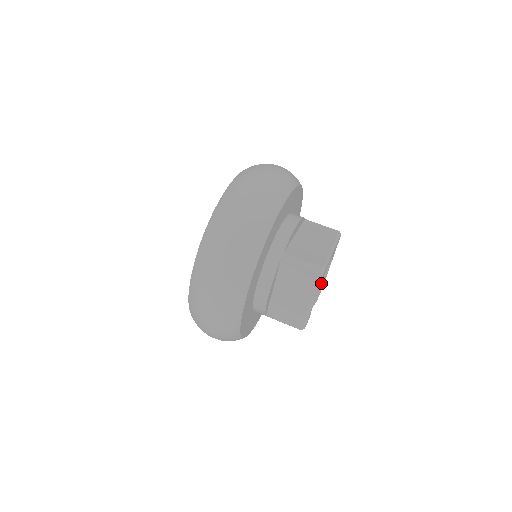
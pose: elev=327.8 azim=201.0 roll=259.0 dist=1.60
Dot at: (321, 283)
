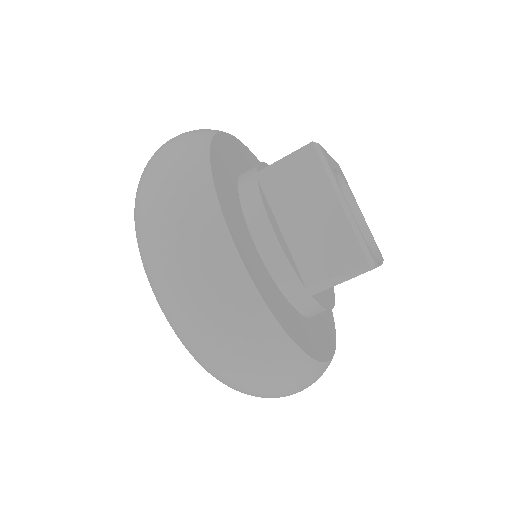
Dot at: (370, 243)
